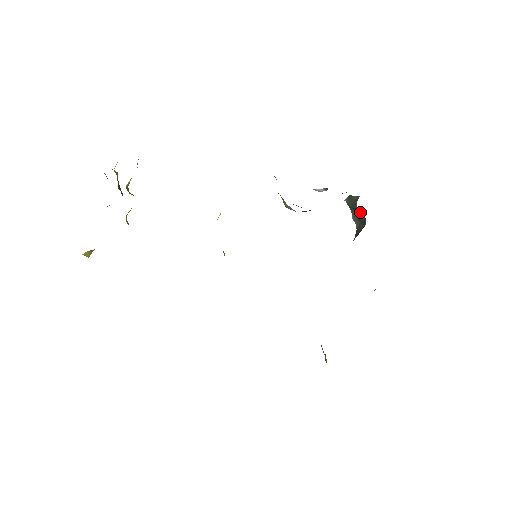
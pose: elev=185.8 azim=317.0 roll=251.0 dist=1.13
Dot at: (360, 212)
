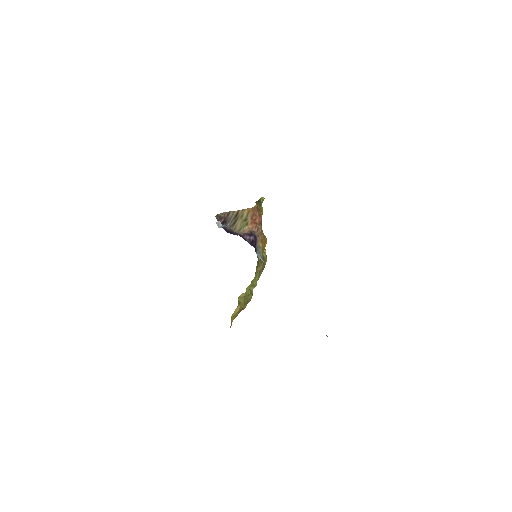
Dot at: occluded
